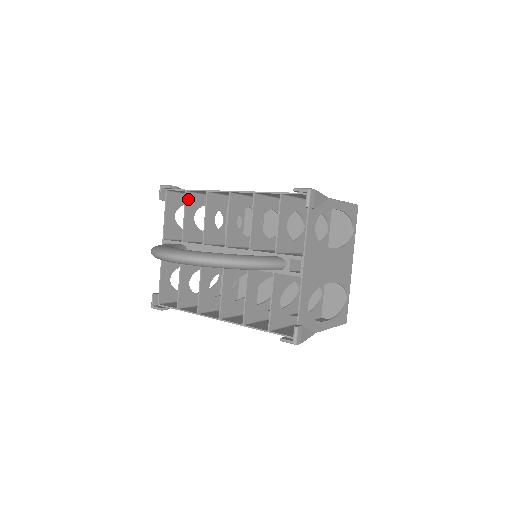
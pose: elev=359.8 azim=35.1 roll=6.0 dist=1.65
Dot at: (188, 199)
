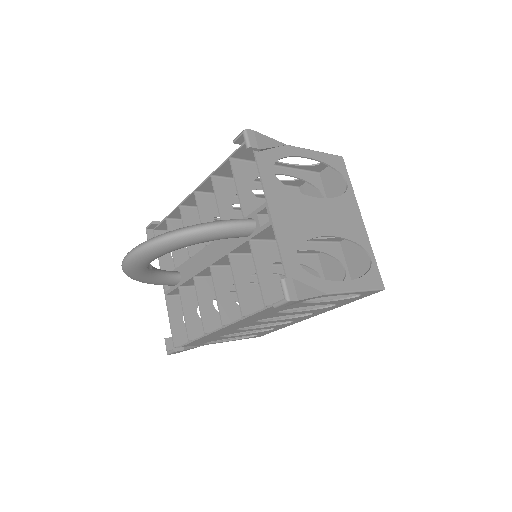
Dot at: (171, 226)
